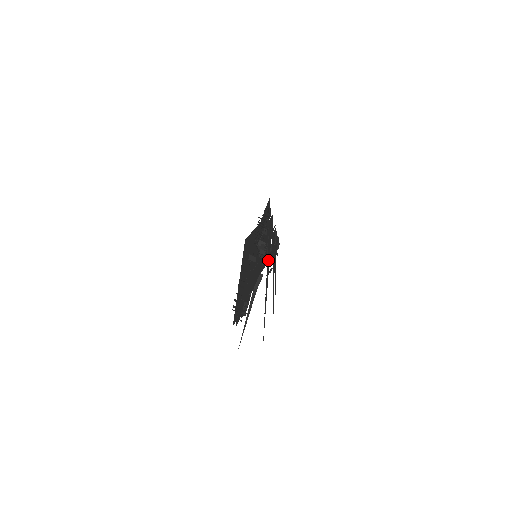
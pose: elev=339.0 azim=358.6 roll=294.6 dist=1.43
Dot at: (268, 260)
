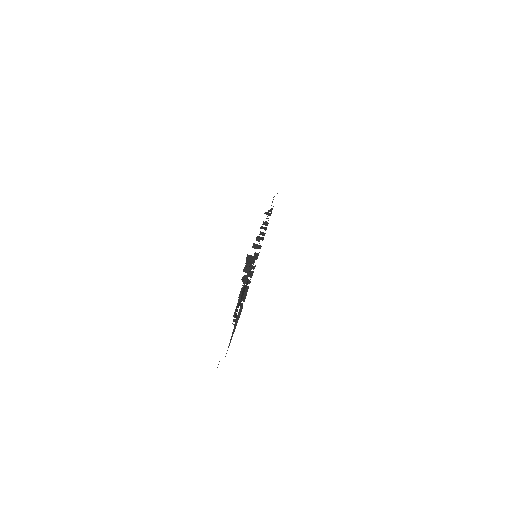
Dot at: occluded
